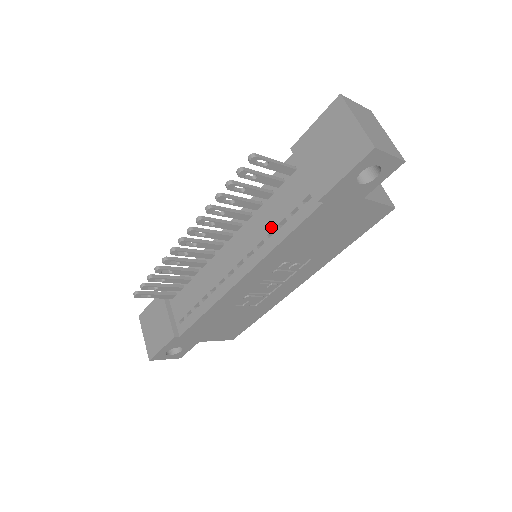
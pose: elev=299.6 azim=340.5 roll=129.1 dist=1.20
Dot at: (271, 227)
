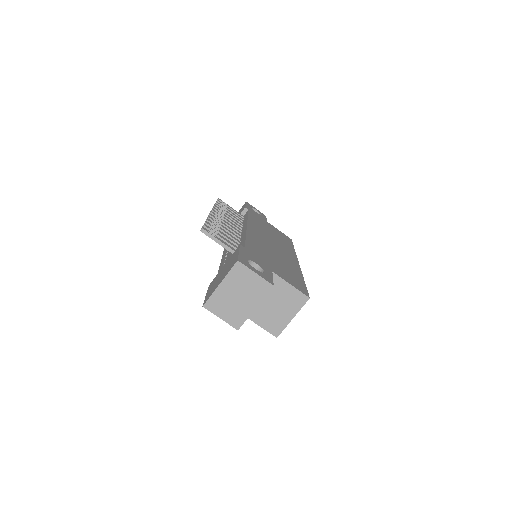
Dot at: (226, 261)
